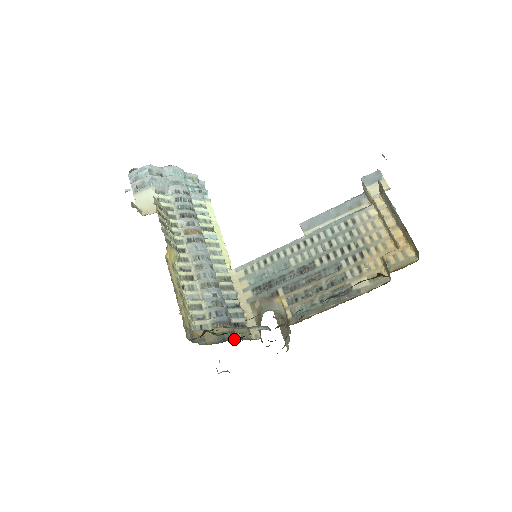
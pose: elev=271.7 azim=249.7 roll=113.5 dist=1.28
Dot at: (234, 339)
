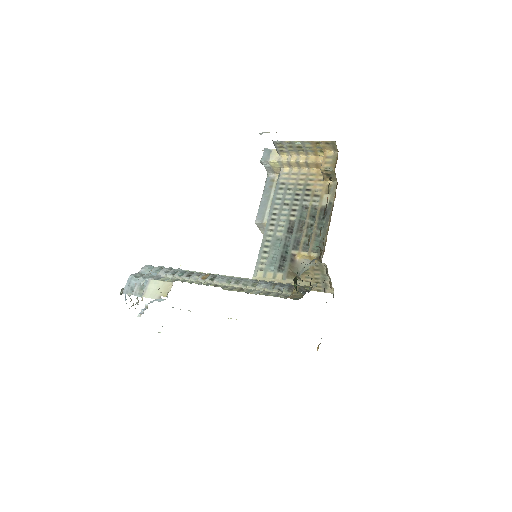
Dot at: (307, 291)
